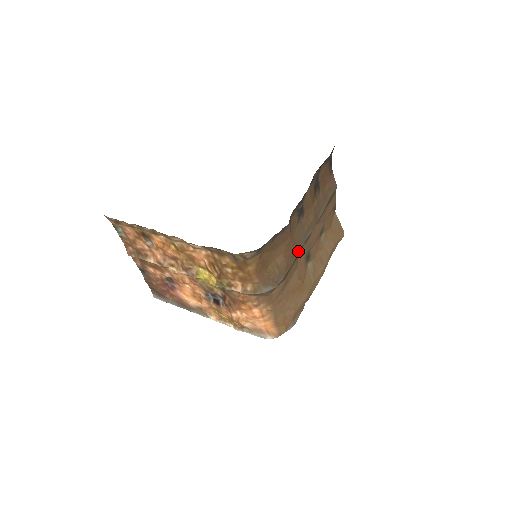
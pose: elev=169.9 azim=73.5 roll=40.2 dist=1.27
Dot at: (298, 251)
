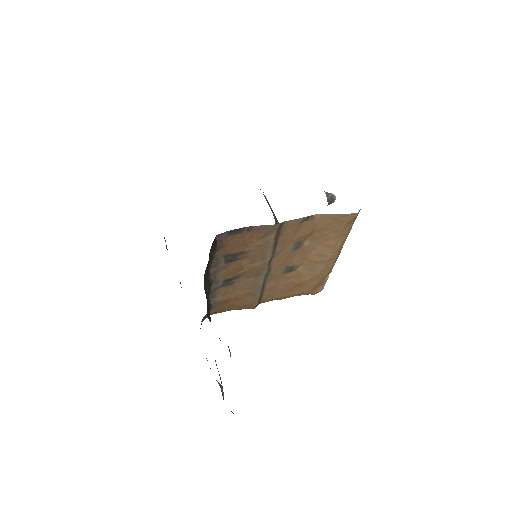
Dot at: (258, 288)
